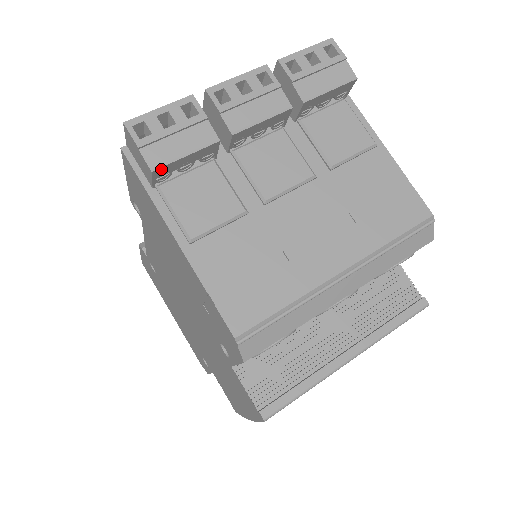
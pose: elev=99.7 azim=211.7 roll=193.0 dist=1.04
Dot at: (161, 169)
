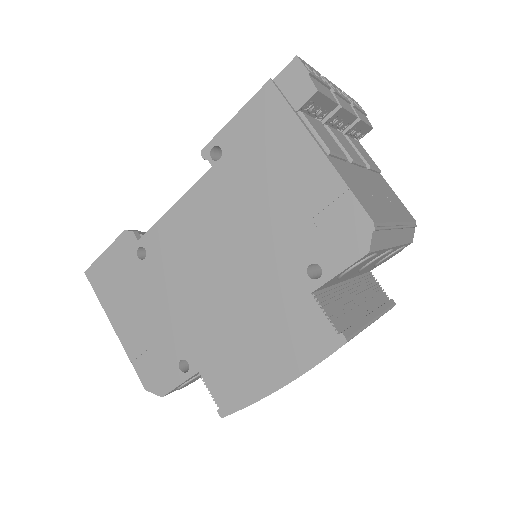
Dot at: (318, 95)
